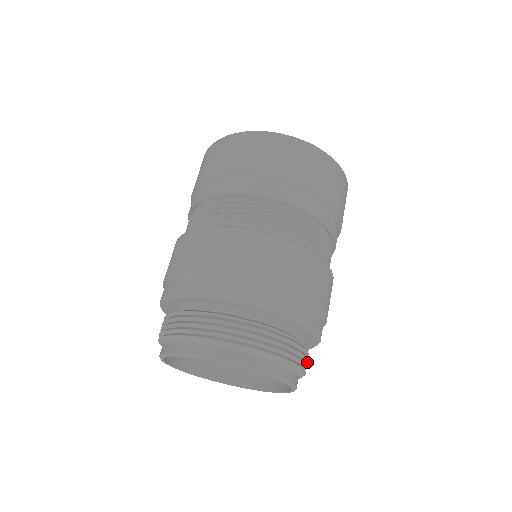
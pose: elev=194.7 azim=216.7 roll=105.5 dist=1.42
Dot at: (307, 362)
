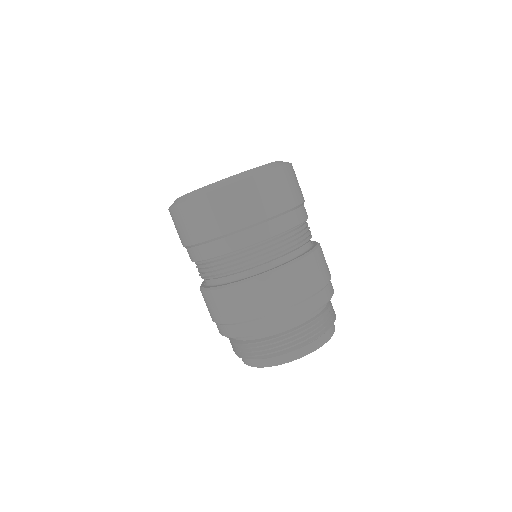
Dot at: occluded
